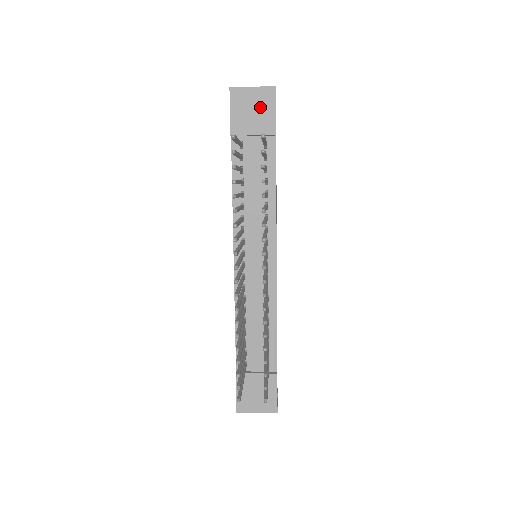
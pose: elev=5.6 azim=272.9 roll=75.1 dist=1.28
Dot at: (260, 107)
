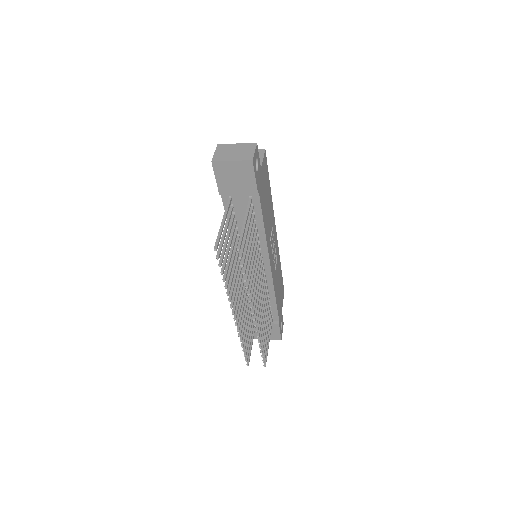
Dot at: (241, 175)
